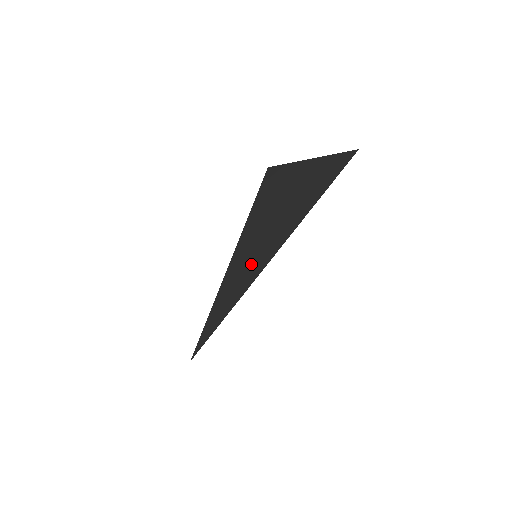
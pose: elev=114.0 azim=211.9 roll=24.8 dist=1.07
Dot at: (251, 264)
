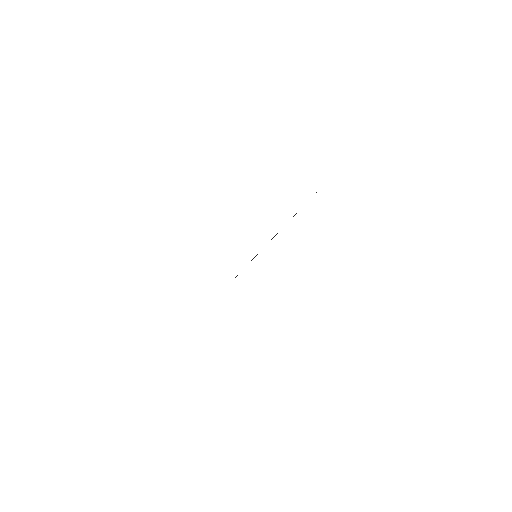
Dot at: occluded
